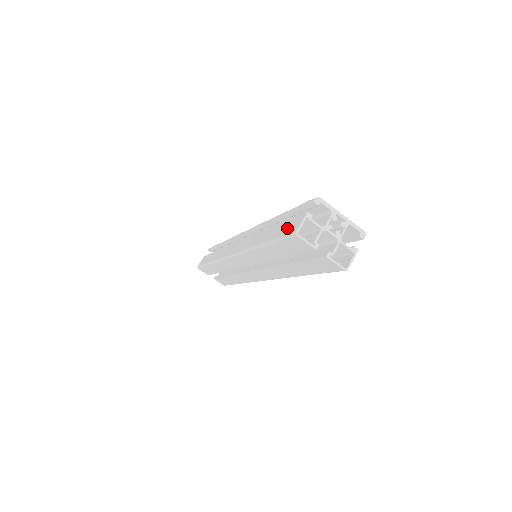
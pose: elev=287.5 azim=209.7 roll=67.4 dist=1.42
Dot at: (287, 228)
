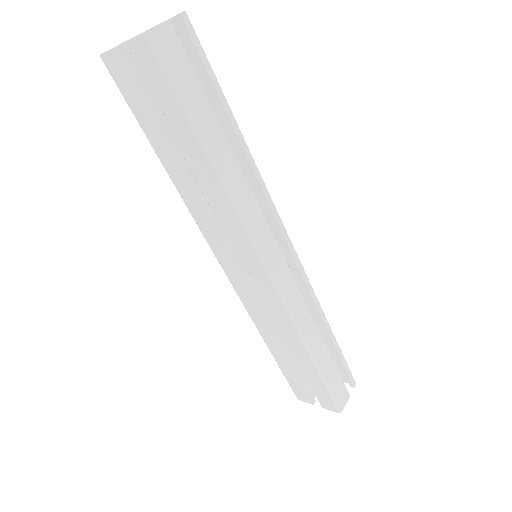
Dot at: occluded
